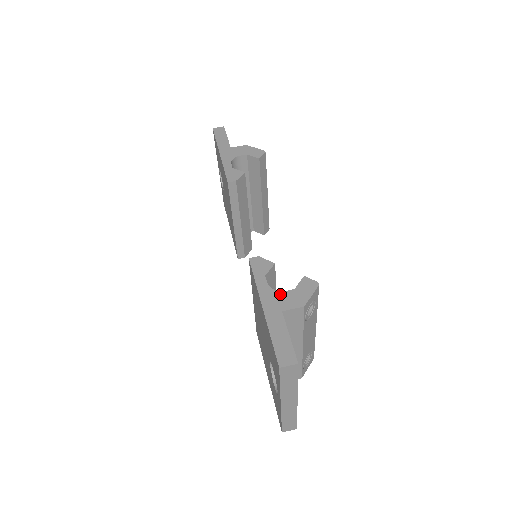
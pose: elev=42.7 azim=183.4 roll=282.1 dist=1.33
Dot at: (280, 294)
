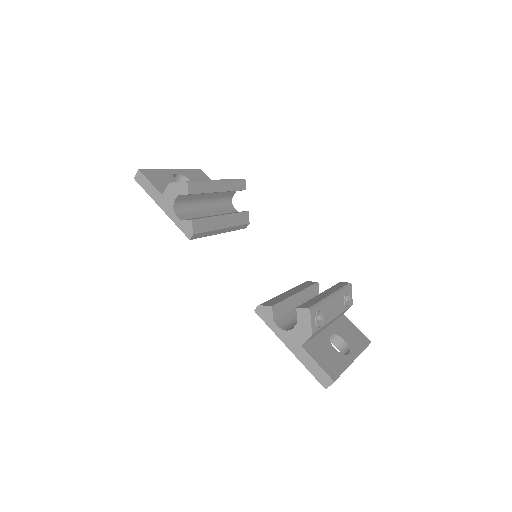
Dot at: (292, 333)
